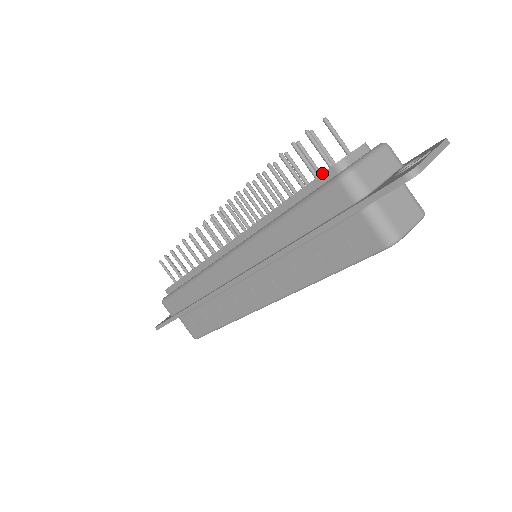
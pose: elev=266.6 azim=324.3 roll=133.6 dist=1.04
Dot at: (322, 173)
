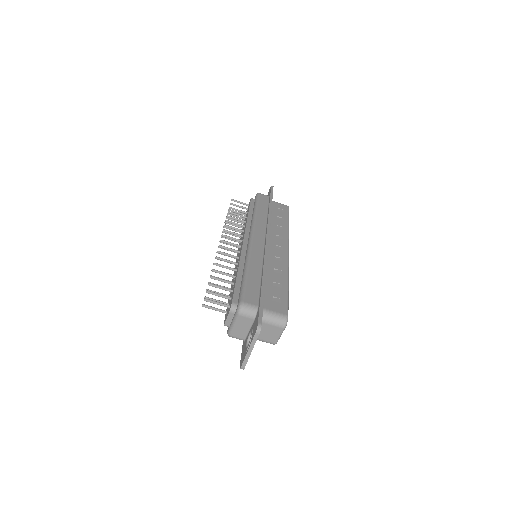
Dot at: occluded
